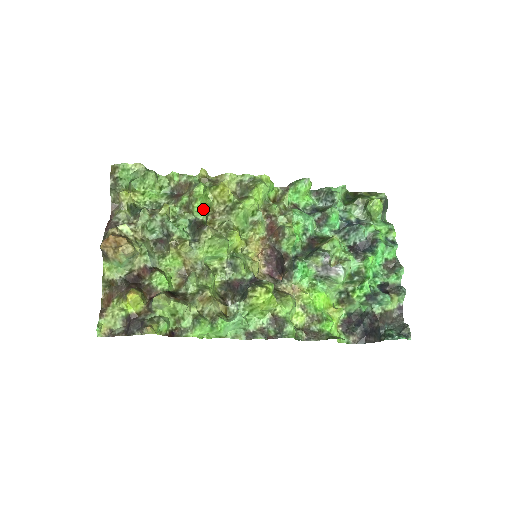
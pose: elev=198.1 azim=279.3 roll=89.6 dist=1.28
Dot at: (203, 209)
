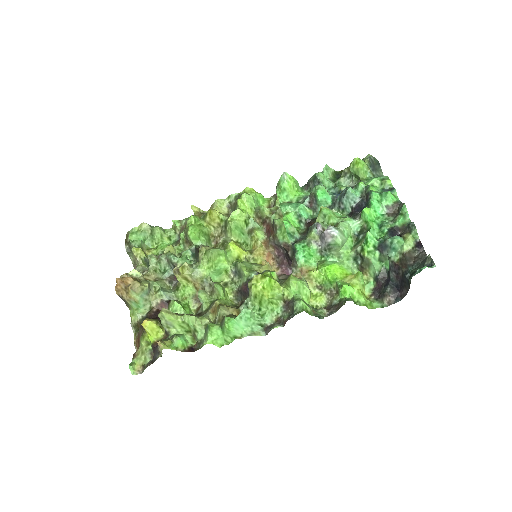
Dot at: (198, 235)
